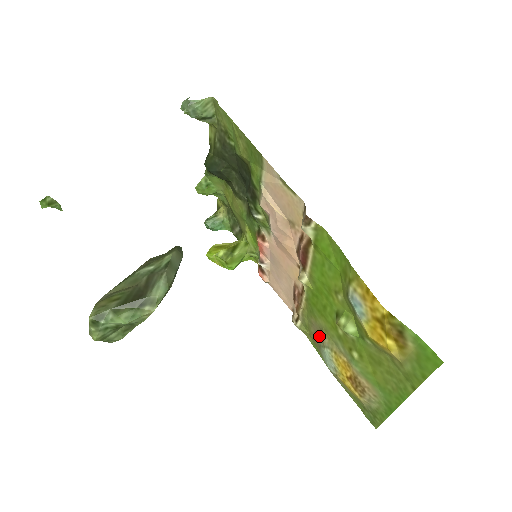
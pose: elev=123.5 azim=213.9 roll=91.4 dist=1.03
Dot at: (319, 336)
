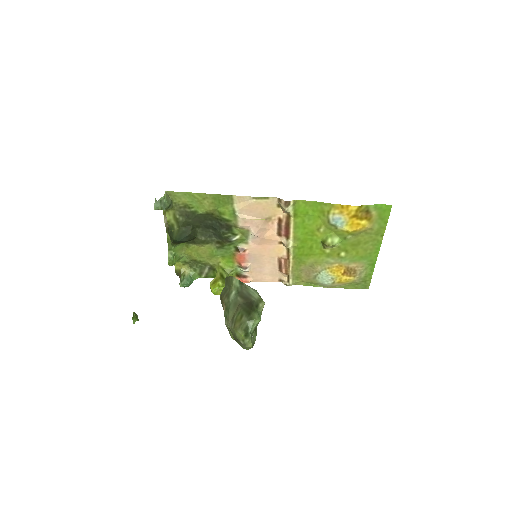
Dot at: (312, 271)
